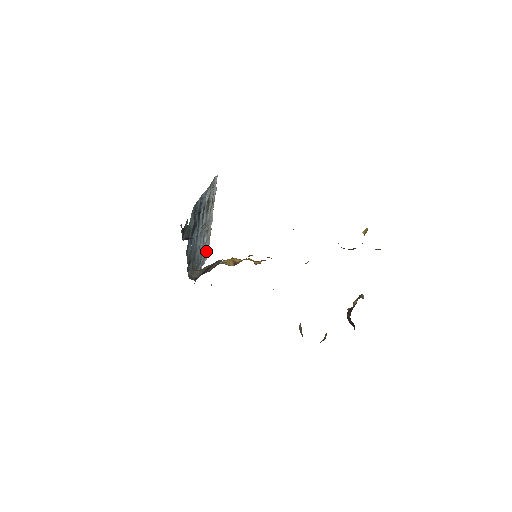
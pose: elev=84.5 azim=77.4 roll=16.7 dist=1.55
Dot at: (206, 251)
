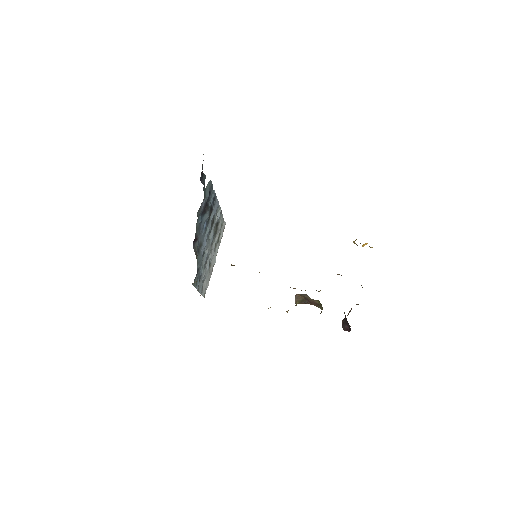
Dot at: (205, 287)
